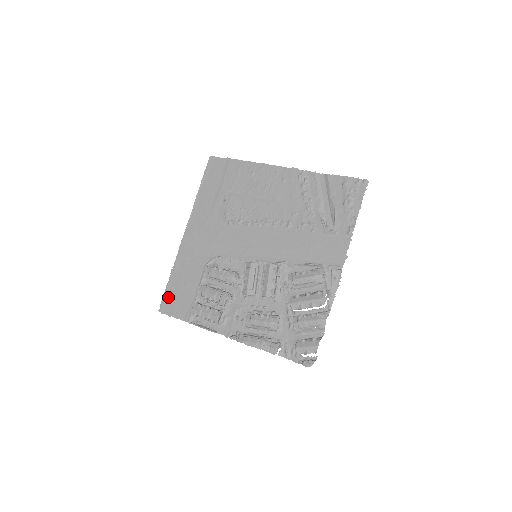
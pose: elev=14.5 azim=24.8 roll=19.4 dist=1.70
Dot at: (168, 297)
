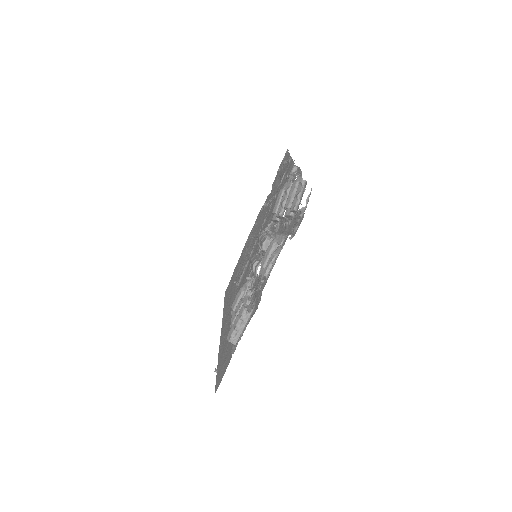
Dot at: (218, 375)
